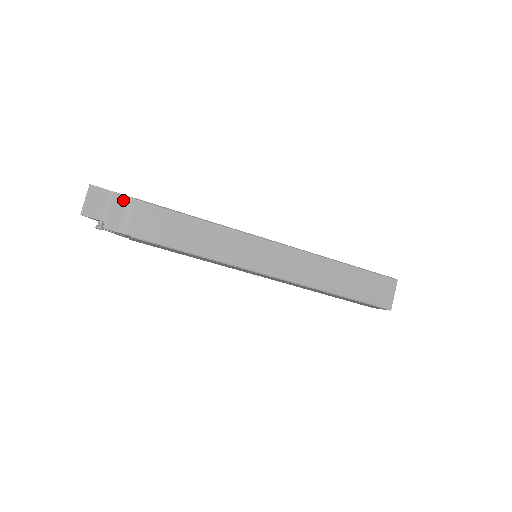
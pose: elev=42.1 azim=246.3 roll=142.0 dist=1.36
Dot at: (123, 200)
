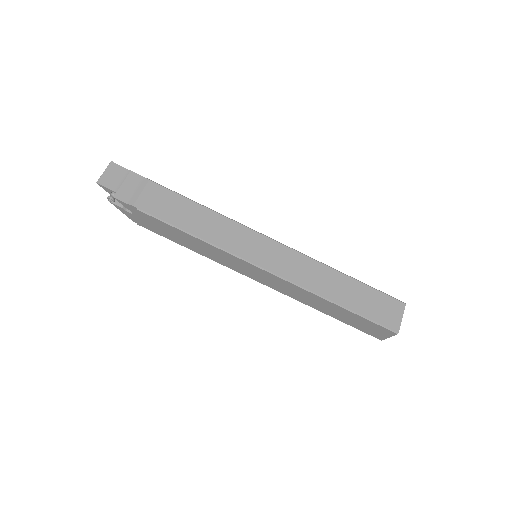
Dot at: (137, 179)
